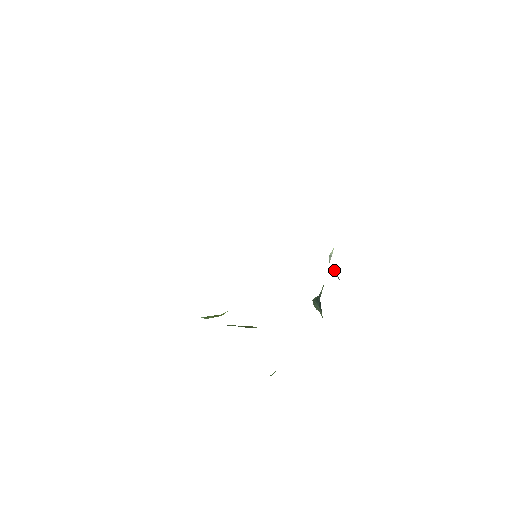
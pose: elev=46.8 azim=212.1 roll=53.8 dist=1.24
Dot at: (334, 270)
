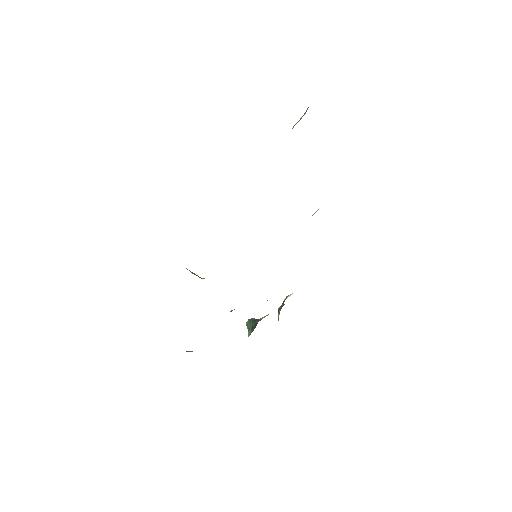
Dot at: occluded
